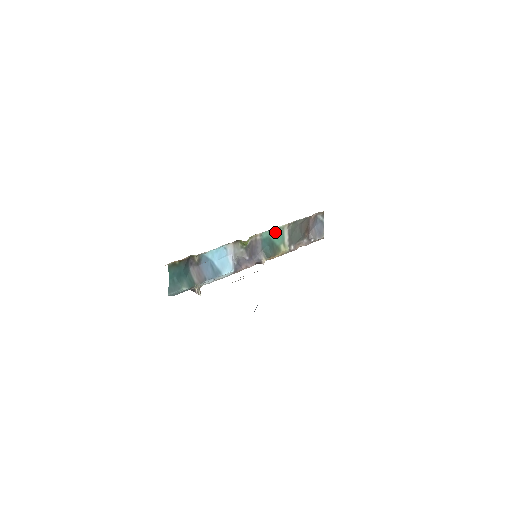
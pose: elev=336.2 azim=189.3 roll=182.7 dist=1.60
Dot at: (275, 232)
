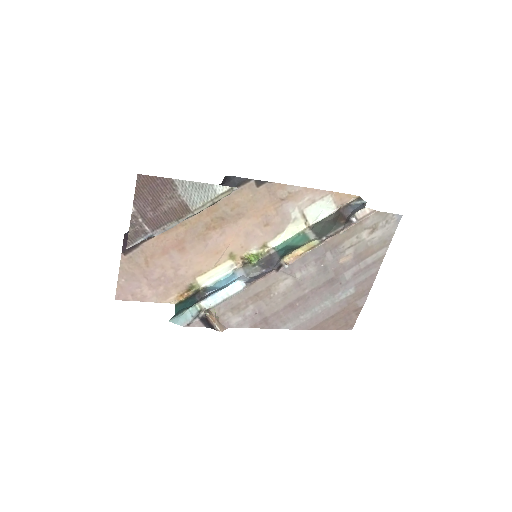
Dot at: (293, 240)
